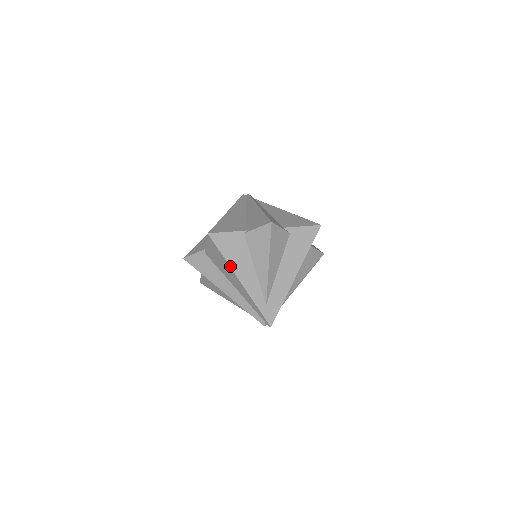
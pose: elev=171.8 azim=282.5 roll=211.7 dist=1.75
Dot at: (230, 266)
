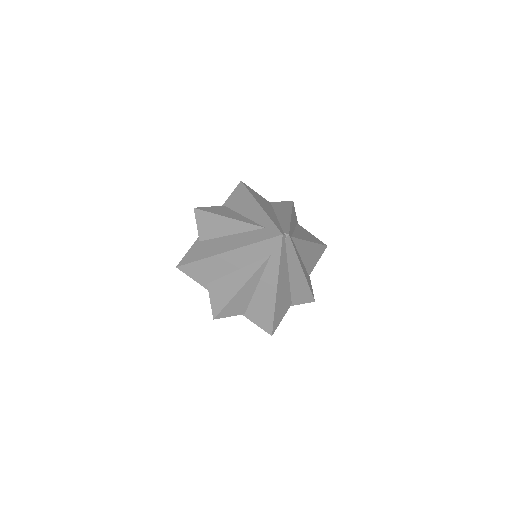
Dot at: occluded
